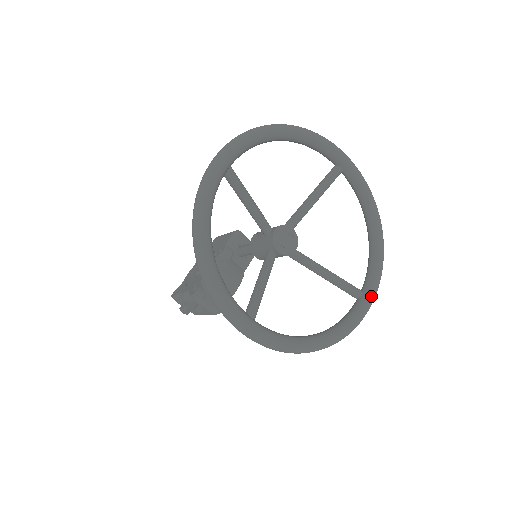
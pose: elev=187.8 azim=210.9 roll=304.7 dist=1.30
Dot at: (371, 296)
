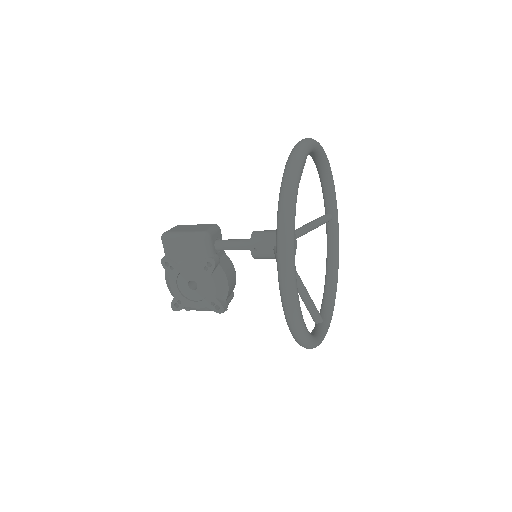
Dot at: (337, 214)
